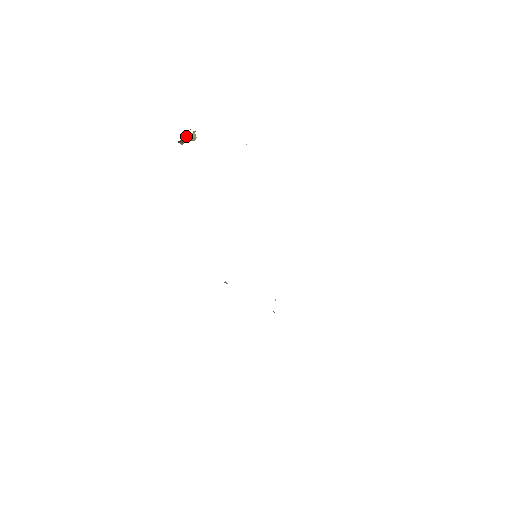
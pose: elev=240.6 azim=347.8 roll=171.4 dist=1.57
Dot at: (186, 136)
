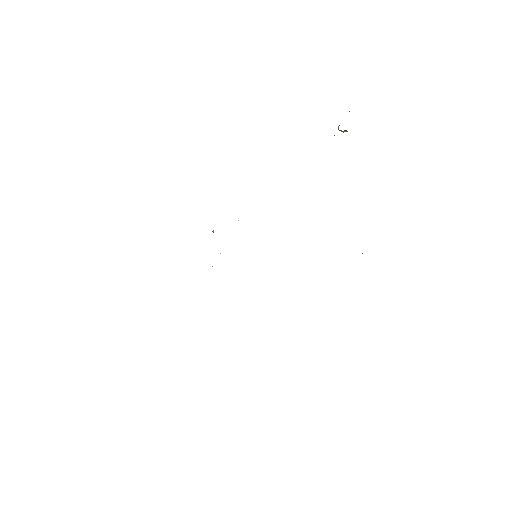
Dot at: occluded
